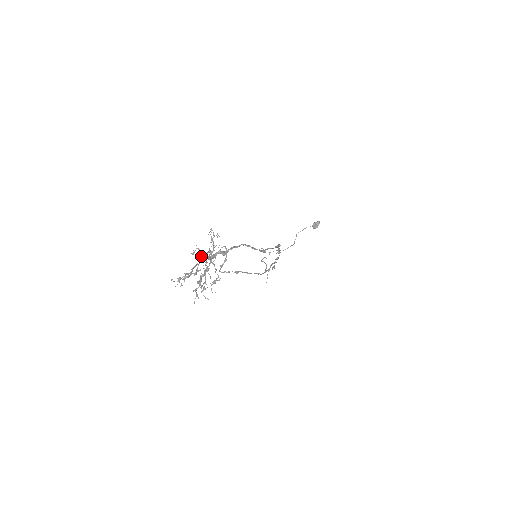
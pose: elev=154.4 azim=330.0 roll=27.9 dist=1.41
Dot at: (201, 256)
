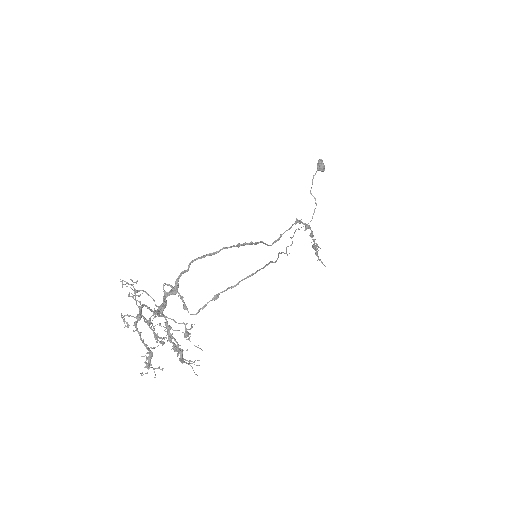
Dot at: occluded
